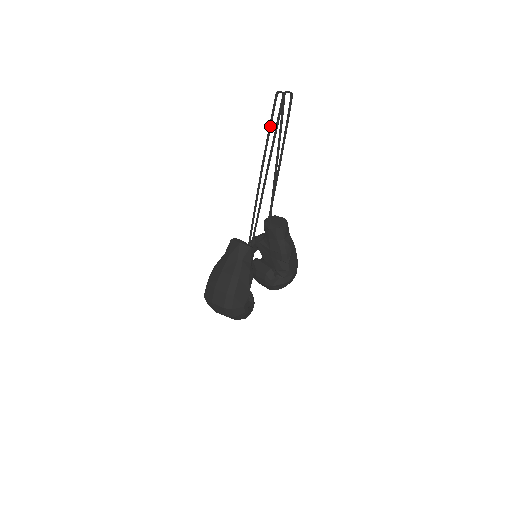
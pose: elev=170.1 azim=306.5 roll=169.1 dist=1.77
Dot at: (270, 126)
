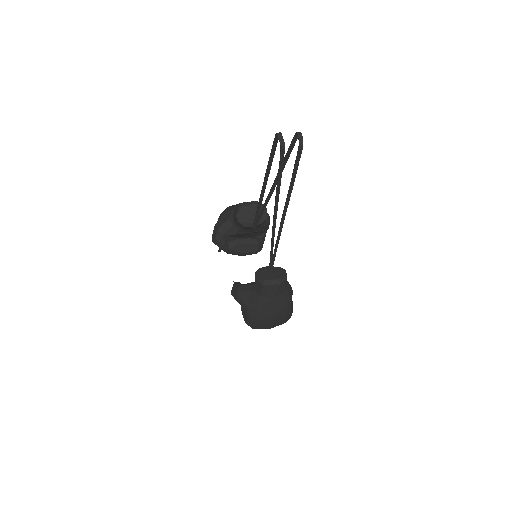
Dot at: (280, 183)
